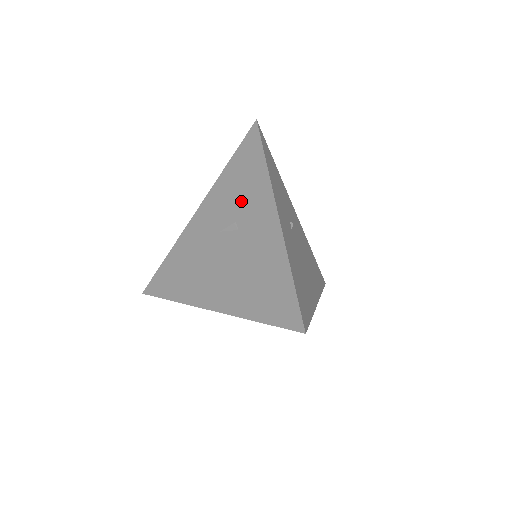
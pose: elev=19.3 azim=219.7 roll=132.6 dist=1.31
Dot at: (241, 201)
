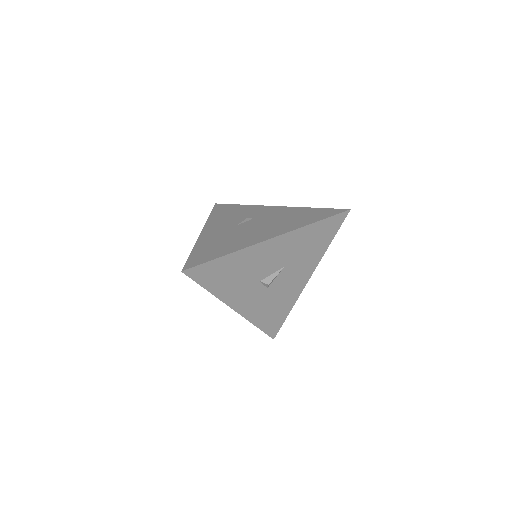
Dot at: (241, 215)
